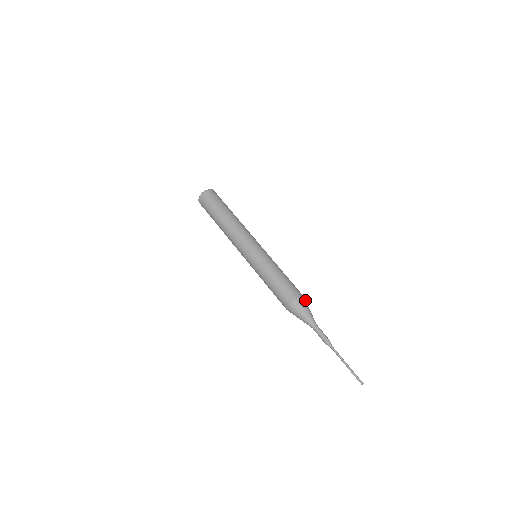
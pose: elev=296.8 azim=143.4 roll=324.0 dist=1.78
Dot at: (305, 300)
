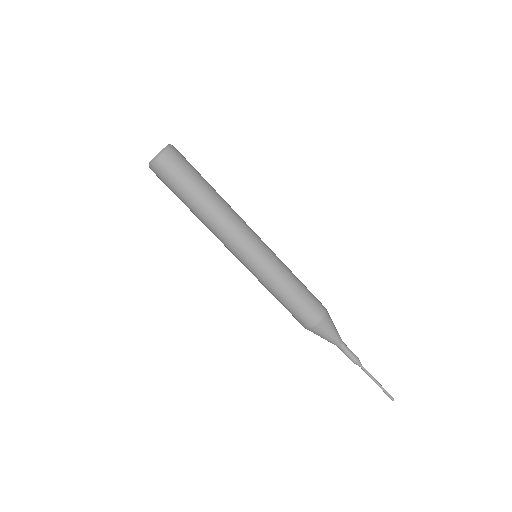
Dot at: (328, 313)
